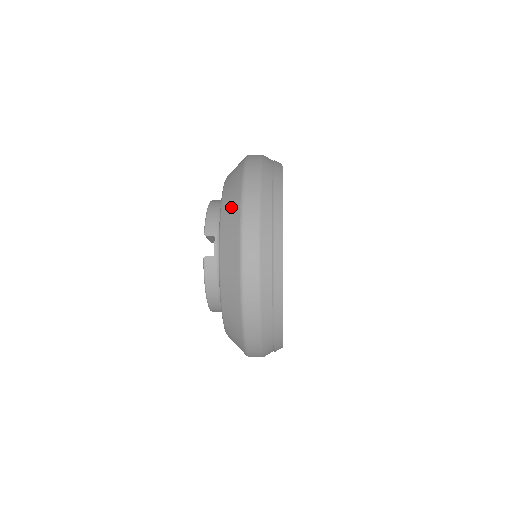
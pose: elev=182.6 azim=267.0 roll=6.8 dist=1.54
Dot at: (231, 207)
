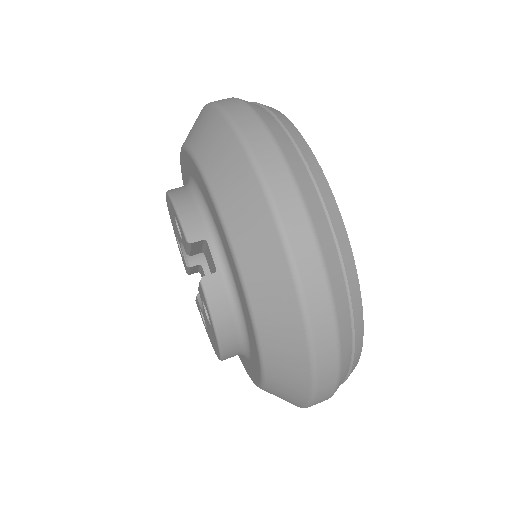
Dot at: (233, 179)
